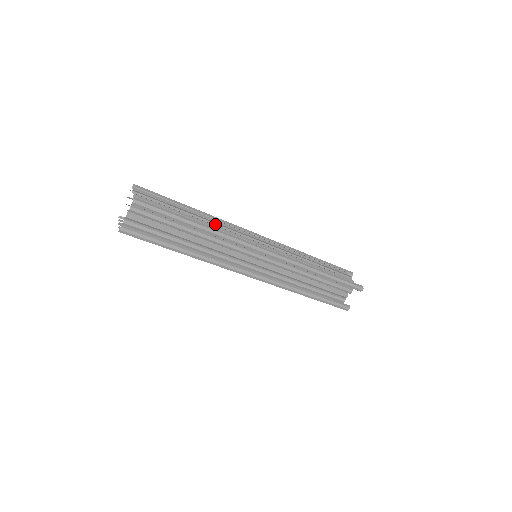
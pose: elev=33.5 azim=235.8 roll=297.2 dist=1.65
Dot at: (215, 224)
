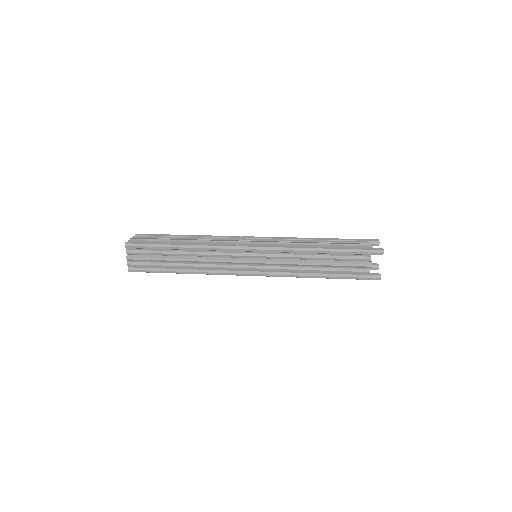
Dot at: (200, 262)
